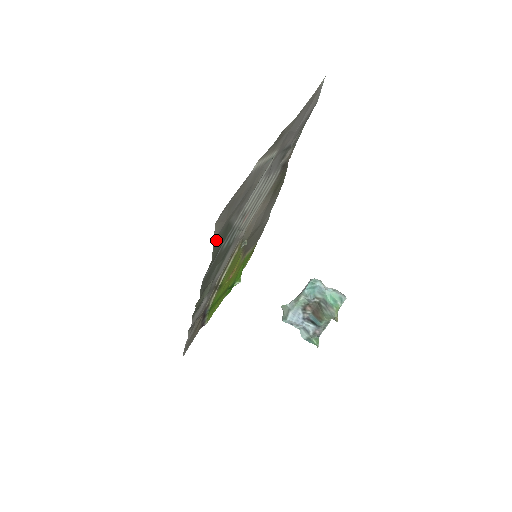
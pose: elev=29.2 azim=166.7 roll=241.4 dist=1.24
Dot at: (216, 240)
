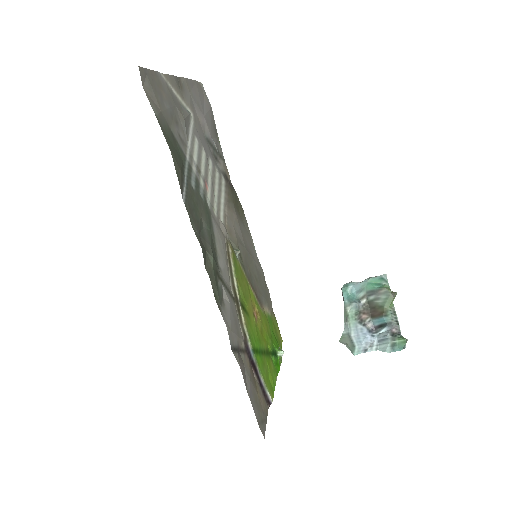
Dot at: (161, 126)
